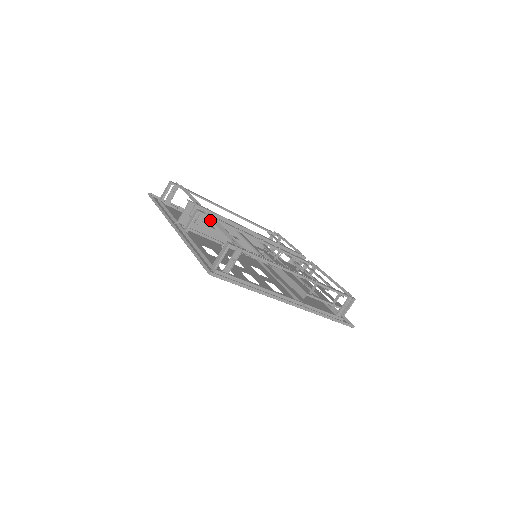
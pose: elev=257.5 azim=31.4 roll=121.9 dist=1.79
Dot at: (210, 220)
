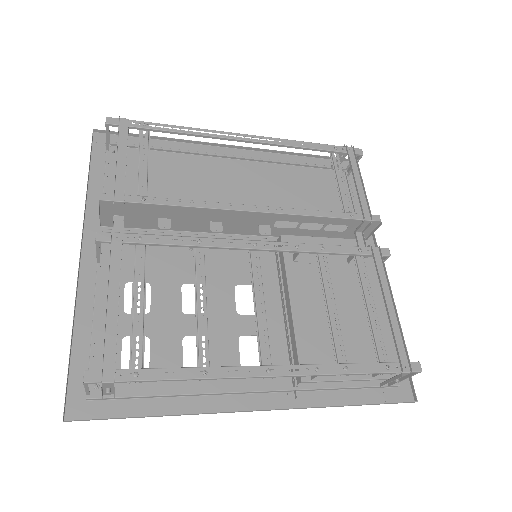
Dot at: (157, 212)
